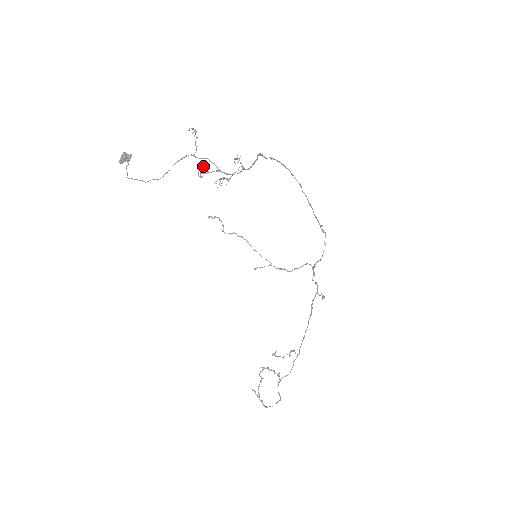
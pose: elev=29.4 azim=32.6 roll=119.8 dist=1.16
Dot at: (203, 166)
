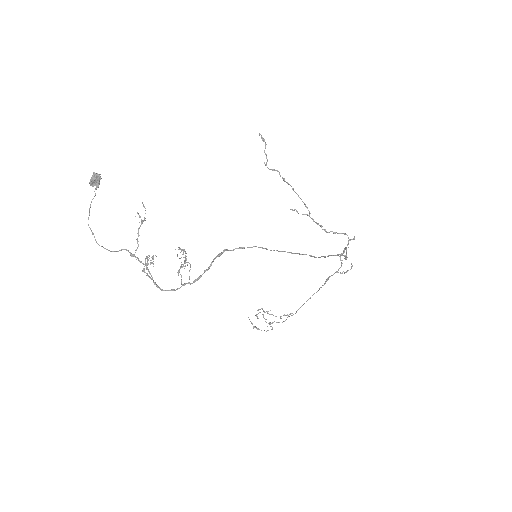
Dot at: (148, 259)
